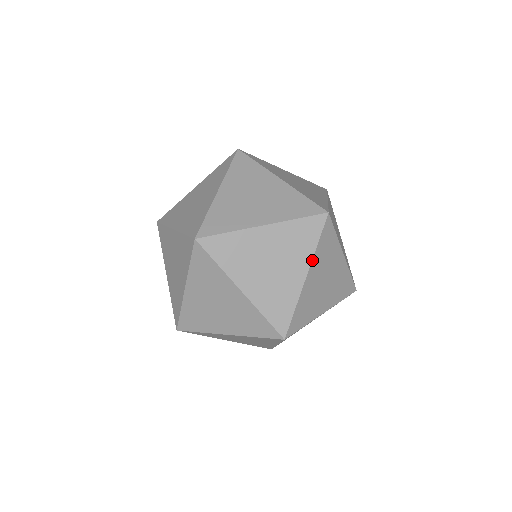
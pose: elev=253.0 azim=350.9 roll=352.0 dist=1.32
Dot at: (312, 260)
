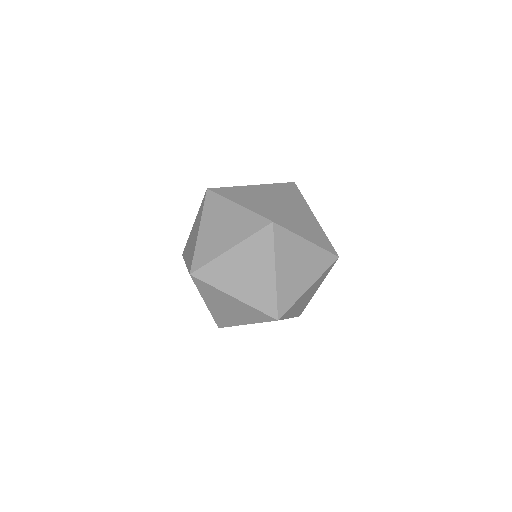
Dot at: (254, 323)
